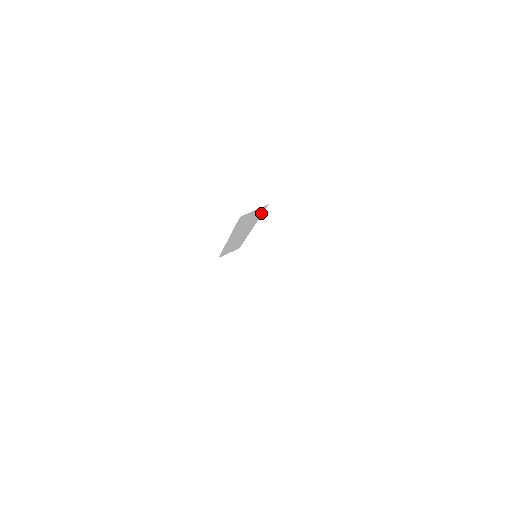
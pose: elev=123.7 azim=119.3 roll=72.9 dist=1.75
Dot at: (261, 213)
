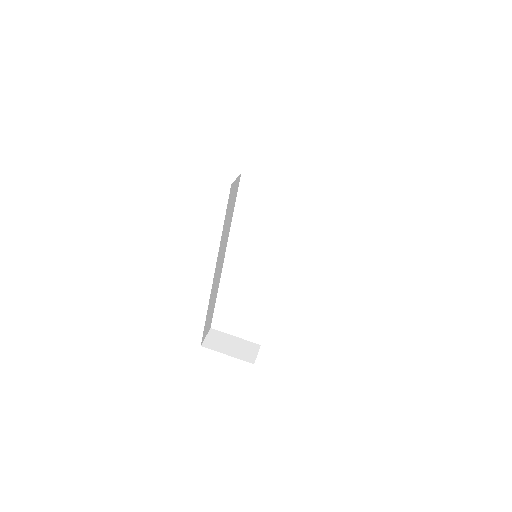
Dot at: (234, 201)
